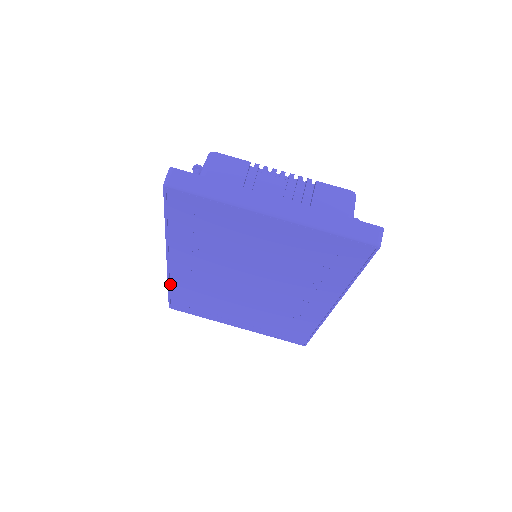
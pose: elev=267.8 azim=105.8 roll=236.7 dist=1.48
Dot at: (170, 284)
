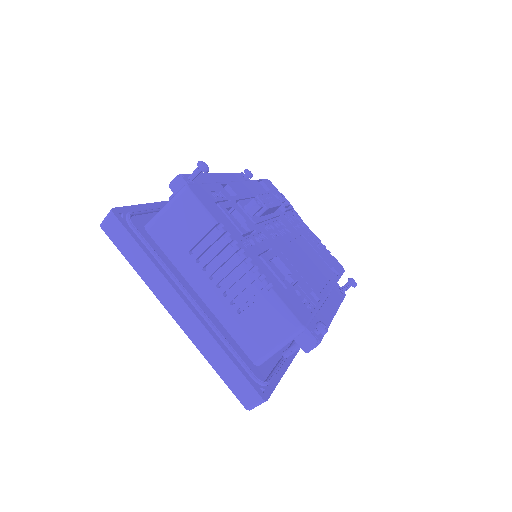
Dot at: occluded
